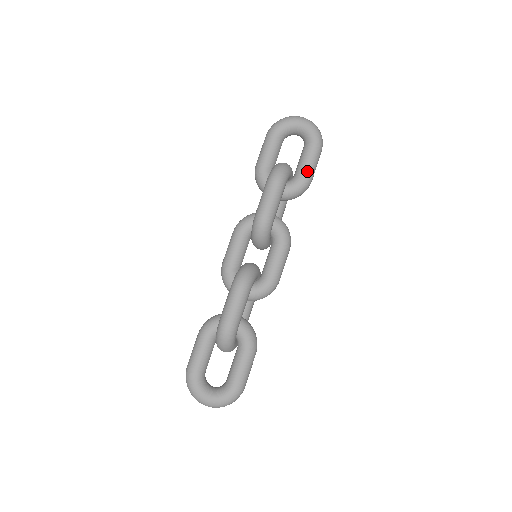
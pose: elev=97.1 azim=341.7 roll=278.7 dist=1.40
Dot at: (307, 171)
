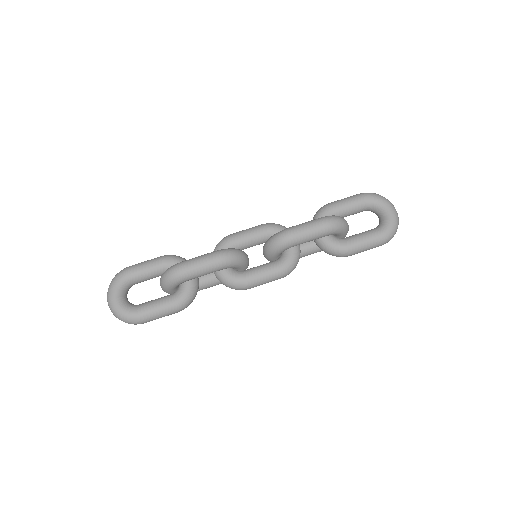
Dot at: (355, 245)
